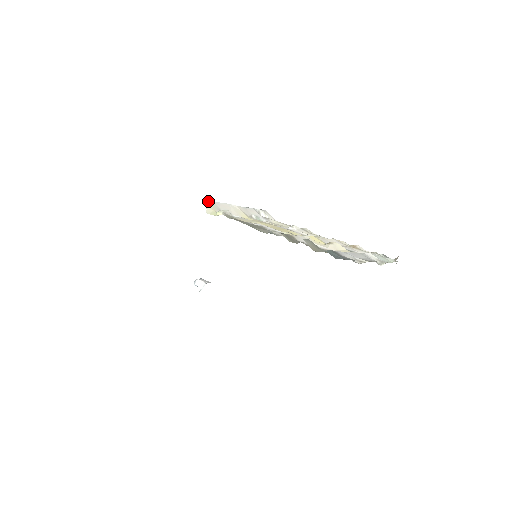
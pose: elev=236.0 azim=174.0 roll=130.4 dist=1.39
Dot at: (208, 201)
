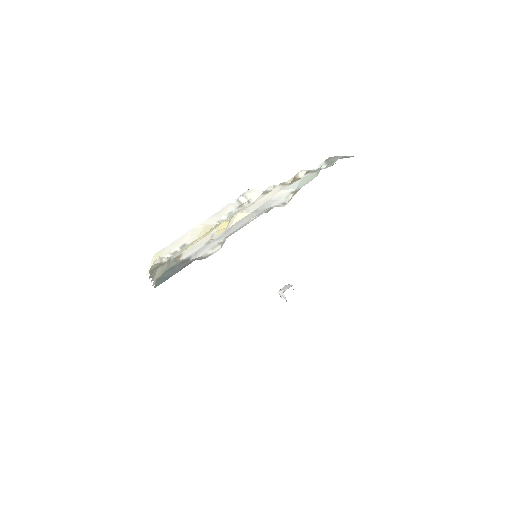
Dot at: (159, 252)
